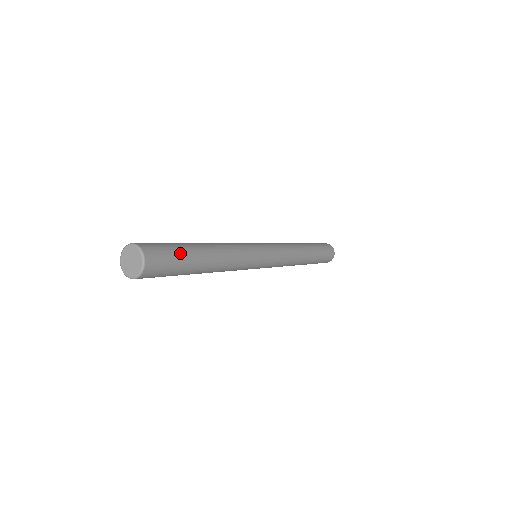
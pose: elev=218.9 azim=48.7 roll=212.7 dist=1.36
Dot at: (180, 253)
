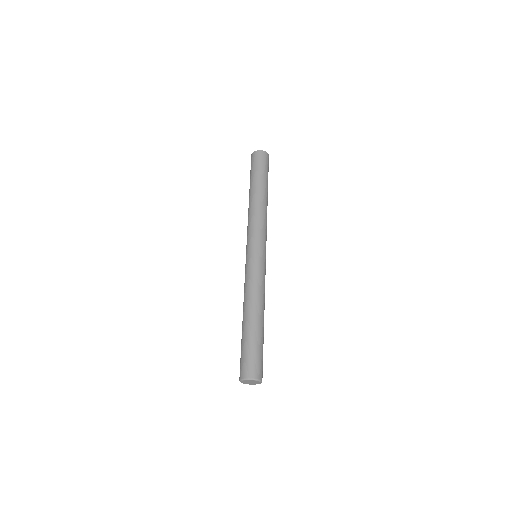
Dot at: (258, 347)
